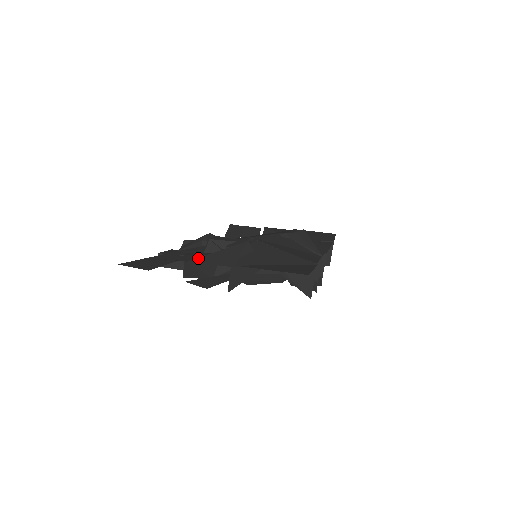
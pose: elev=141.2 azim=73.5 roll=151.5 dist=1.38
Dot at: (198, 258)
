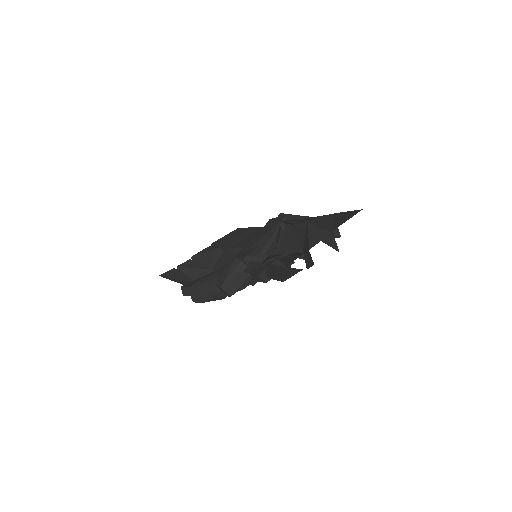
Dot at: (309, 244)
